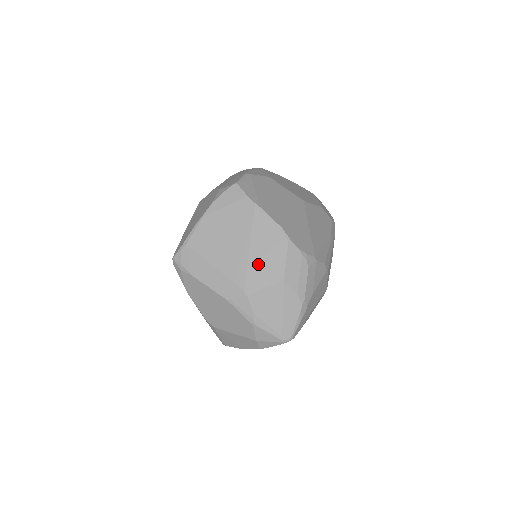
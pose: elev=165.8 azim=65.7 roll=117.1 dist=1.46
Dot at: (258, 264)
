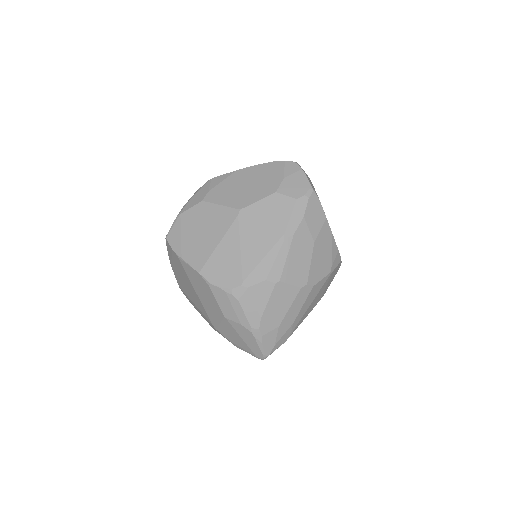
Dot at: (206, 304)
